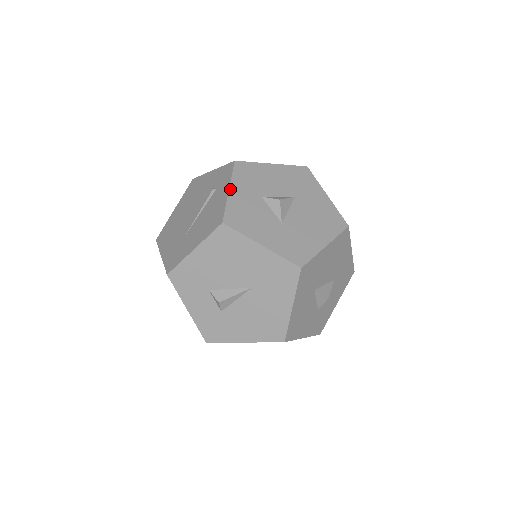
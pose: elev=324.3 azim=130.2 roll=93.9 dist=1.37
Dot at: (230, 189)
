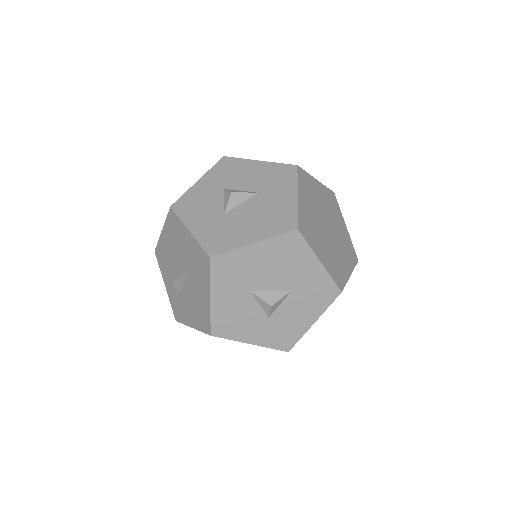
Dot at: (199, 180)
